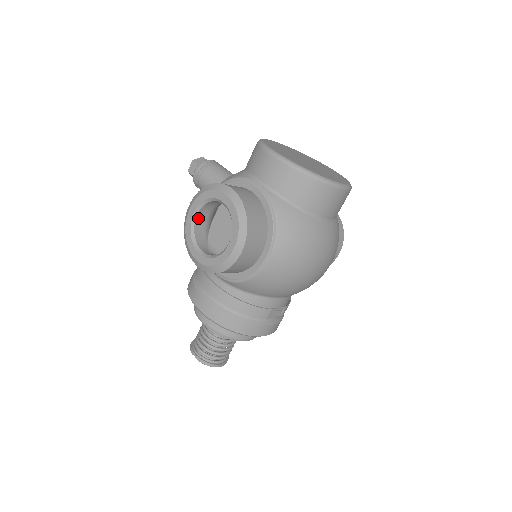
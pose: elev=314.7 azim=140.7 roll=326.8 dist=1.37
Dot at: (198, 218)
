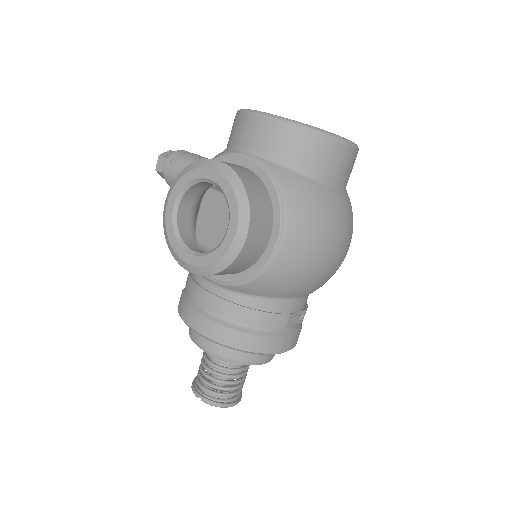
Dot at: (180, 211)
